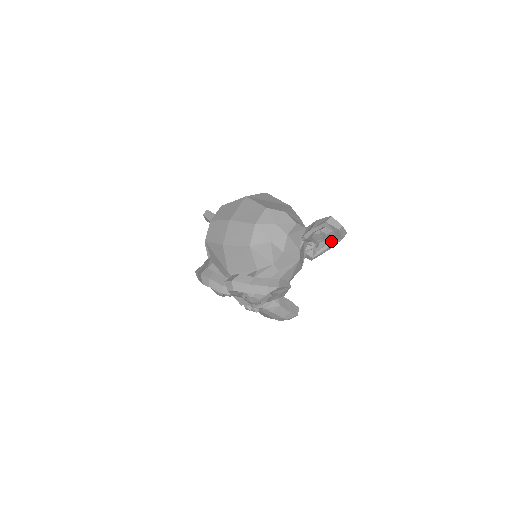
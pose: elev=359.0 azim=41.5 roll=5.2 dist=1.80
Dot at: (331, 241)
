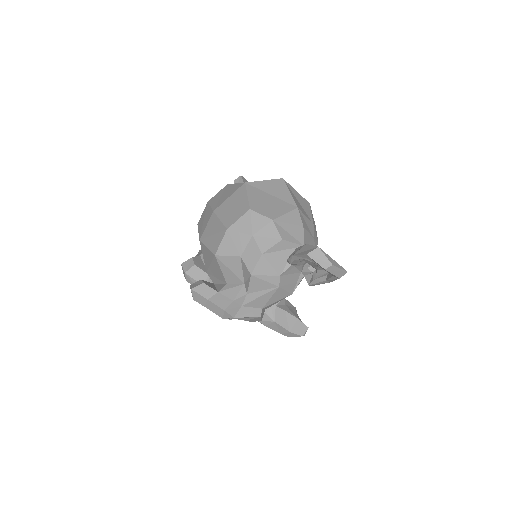
Dot at: (329, 274)
